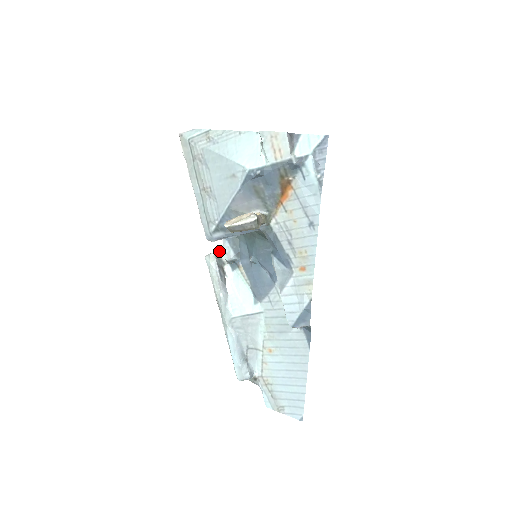
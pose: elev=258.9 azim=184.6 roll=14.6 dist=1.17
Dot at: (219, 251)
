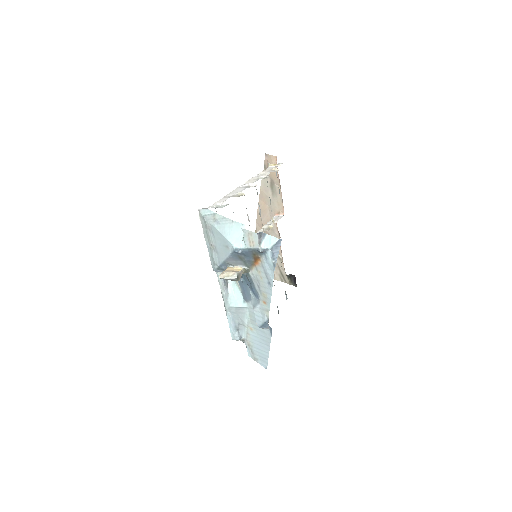
Dot at: occluded
